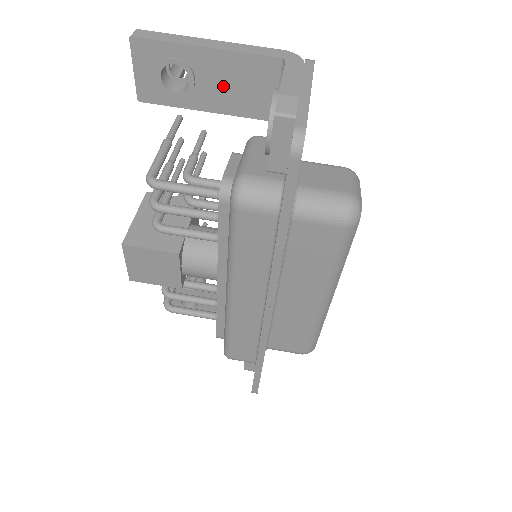
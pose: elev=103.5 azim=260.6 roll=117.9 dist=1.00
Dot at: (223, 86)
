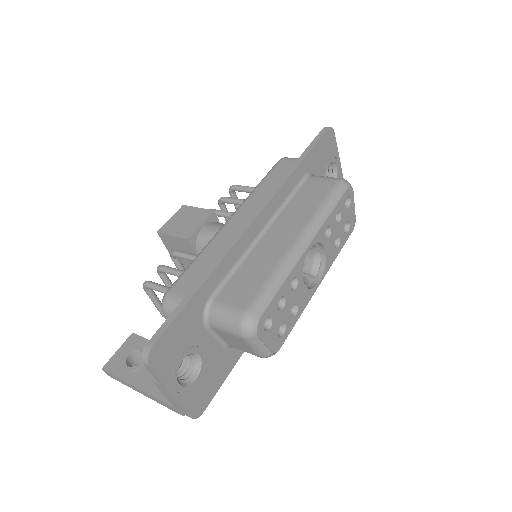
Dot at: occluded
